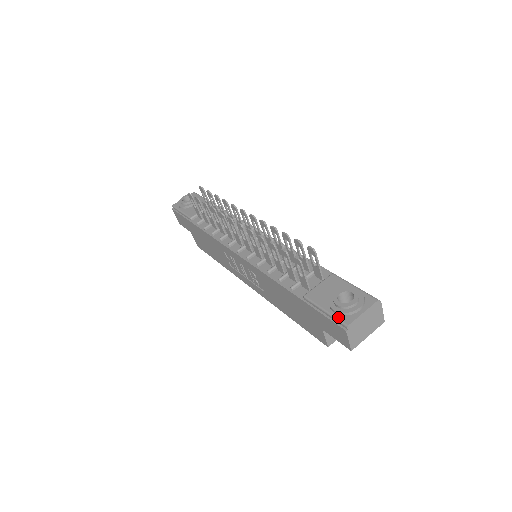
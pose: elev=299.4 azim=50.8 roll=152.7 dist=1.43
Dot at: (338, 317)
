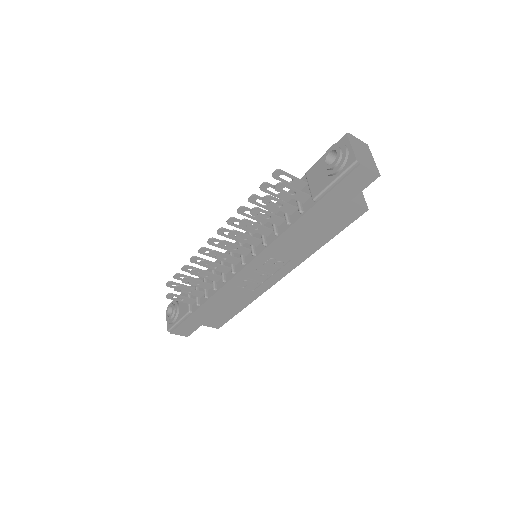
Dot at: (345, 168)
